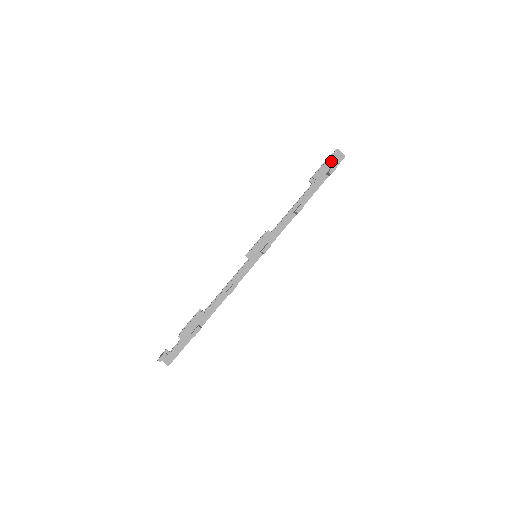
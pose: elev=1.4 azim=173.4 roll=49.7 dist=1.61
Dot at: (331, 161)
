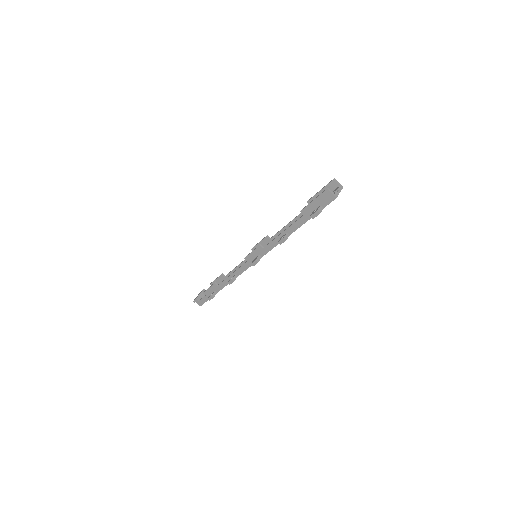
Dot at: (319, 200)
